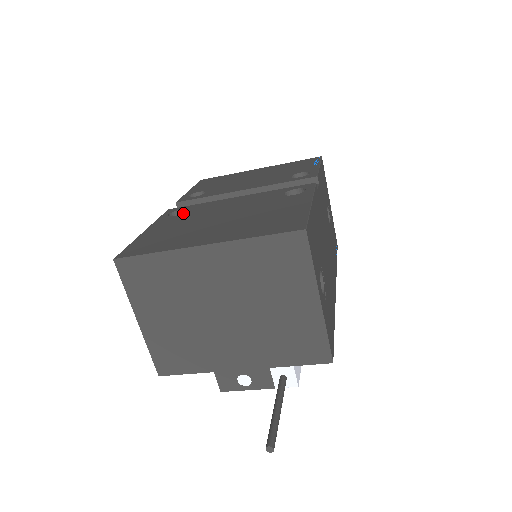
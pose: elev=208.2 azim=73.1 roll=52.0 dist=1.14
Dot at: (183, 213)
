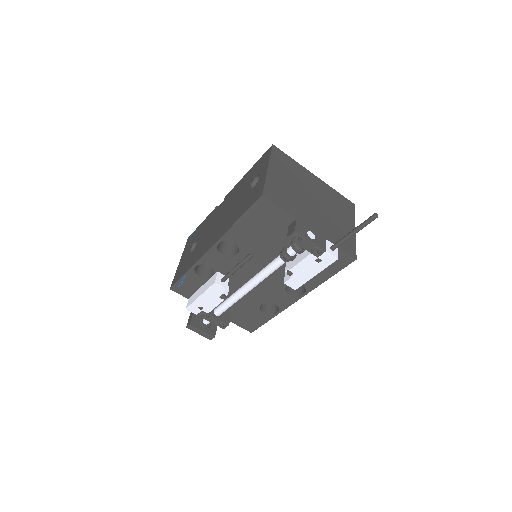
Dot at: occluded
